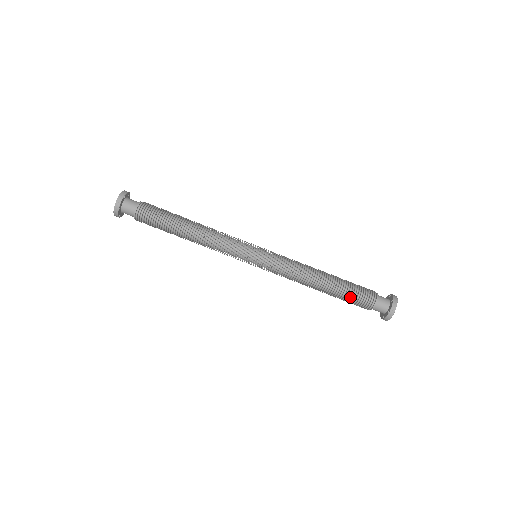
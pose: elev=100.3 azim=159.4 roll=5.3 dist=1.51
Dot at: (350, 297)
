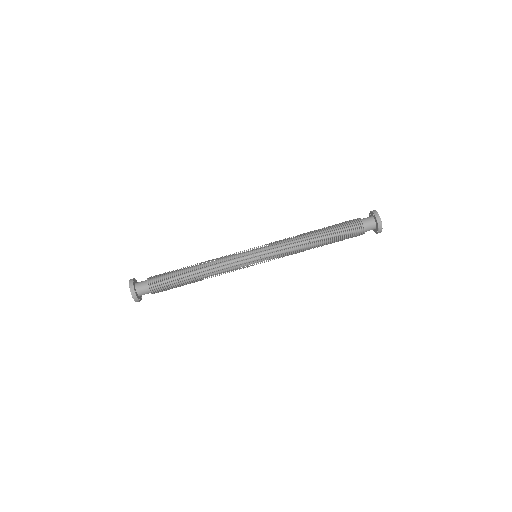
Dot at: (343, 234)
